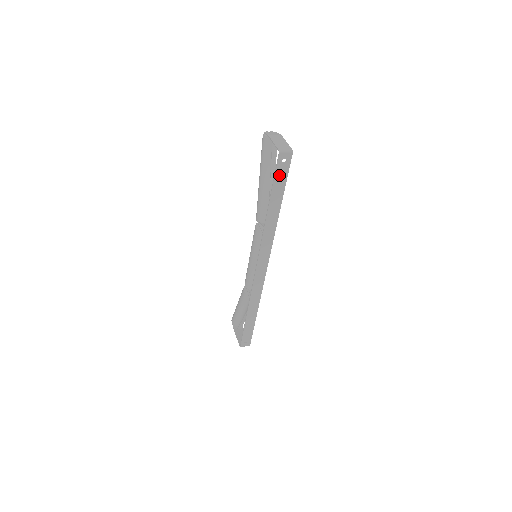
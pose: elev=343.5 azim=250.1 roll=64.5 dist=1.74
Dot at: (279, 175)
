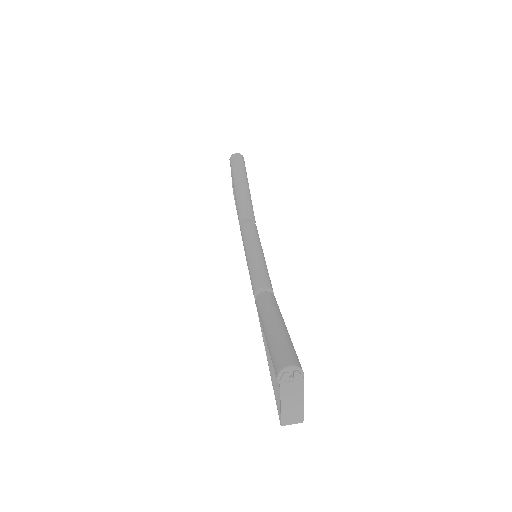
Dot at: occluded
